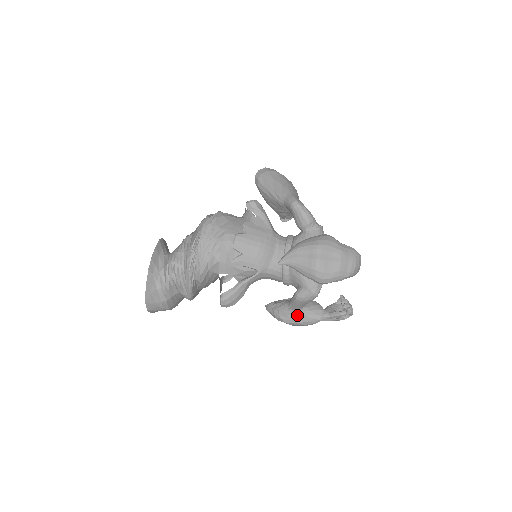
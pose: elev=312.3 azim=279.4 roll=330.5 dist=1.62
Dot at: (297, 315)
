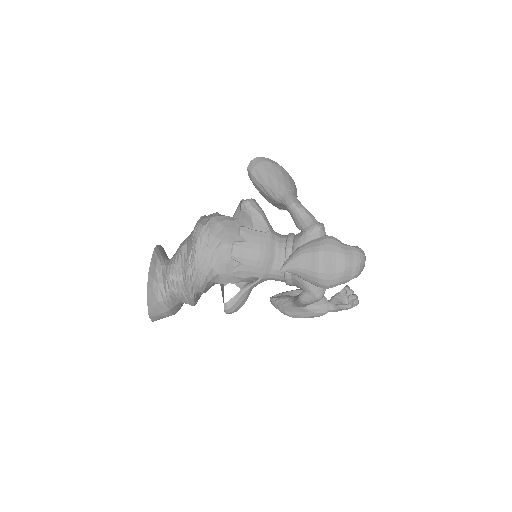
Dot at: (302, 311)
